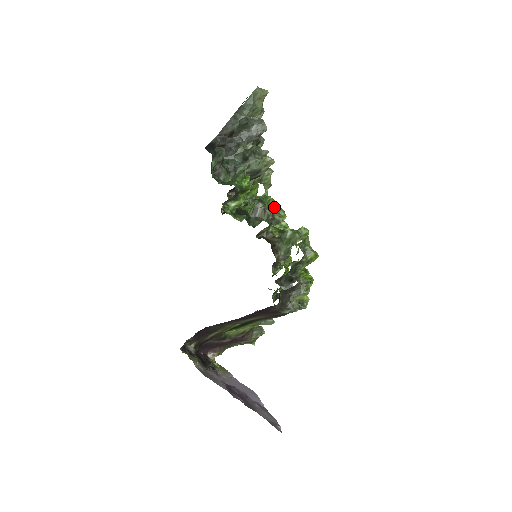
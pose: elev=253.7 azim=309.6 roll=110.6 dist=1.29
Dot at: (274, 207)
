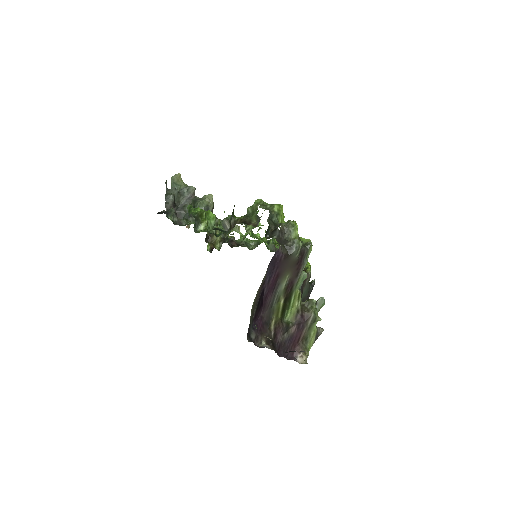
Dot at: occluded
